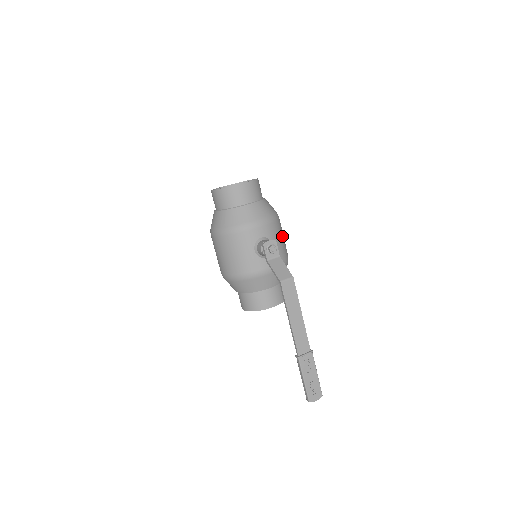
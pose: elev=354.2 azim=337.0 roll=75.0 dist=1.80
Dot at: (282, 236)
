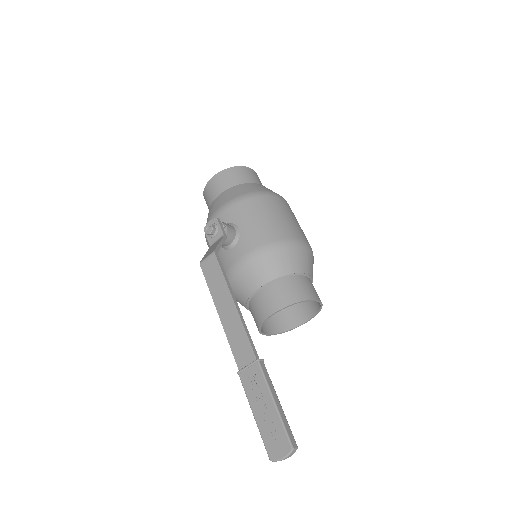
Dot at: (266, 215)
